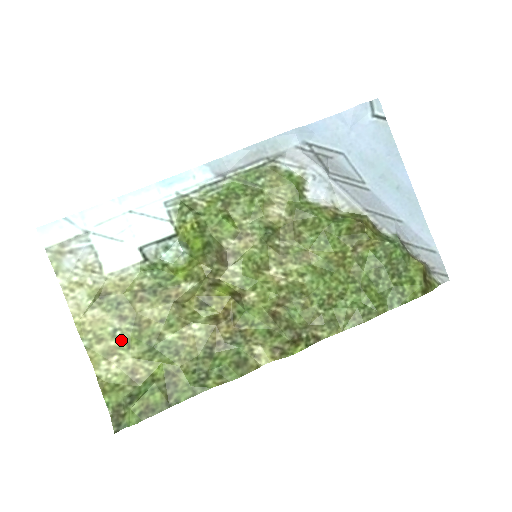
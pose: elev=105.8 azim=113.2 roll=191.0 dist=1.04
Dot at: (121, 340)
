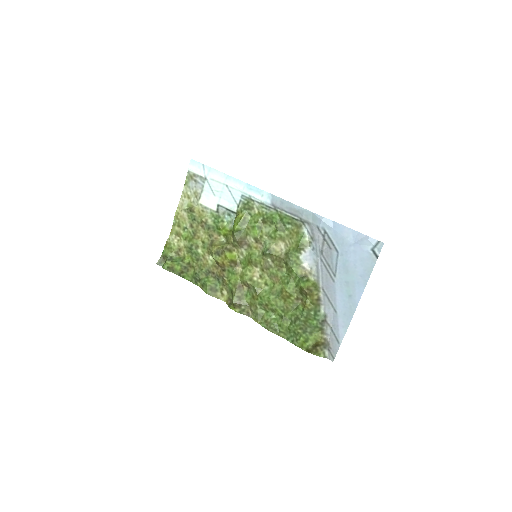
Dot at: (185, 234)
